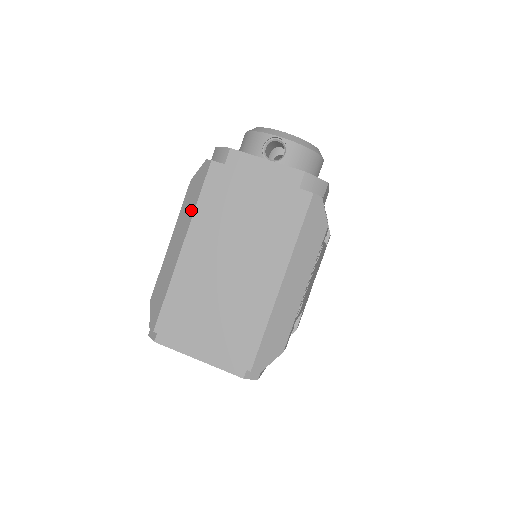
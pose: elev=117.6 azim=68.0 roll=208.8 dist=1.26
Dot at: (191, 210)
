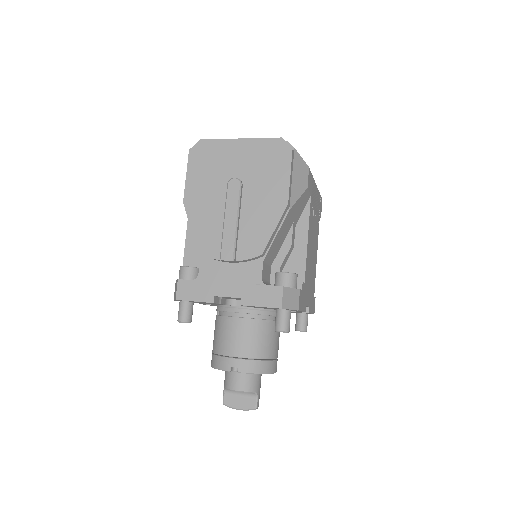
Dot at: occluded
